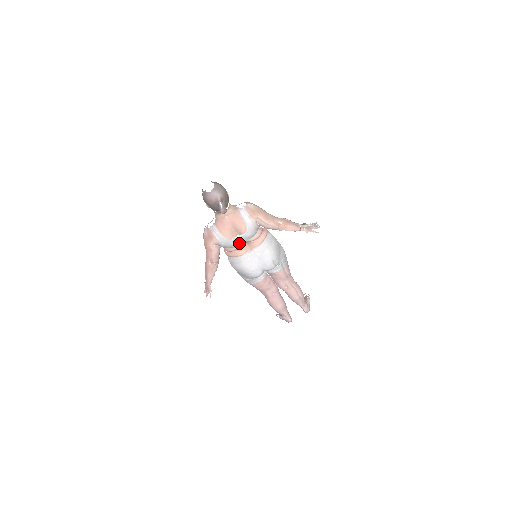
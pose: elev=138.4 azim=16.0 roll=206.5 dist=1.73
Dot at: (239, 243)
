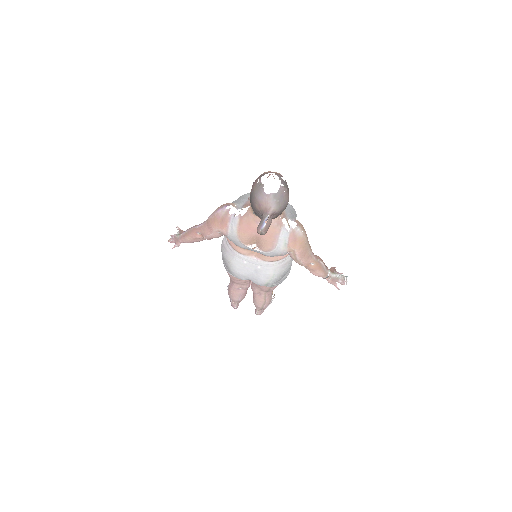
Dot at: (249, 249)
